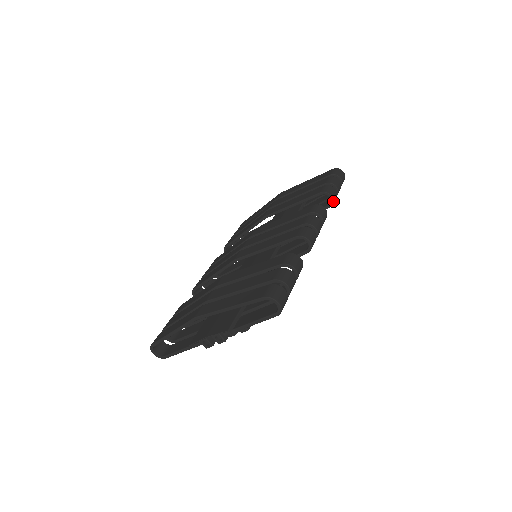
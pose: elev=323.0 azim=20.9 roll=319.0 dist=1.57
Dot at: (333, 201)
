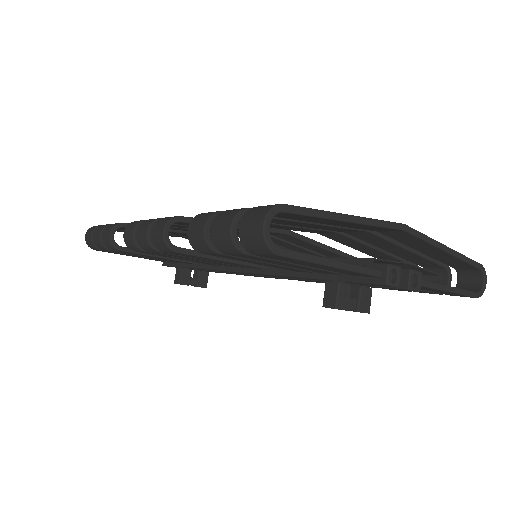
Dot at: occluded
